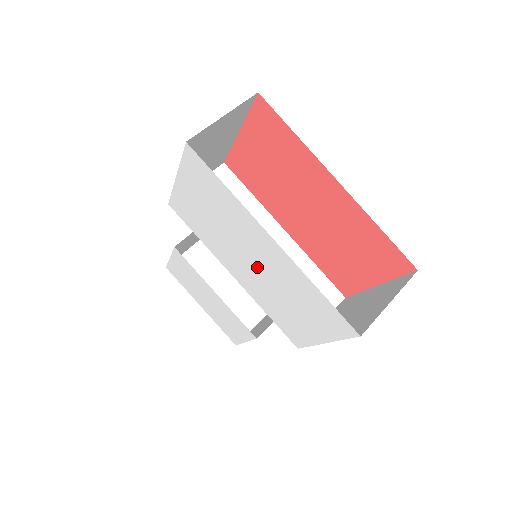
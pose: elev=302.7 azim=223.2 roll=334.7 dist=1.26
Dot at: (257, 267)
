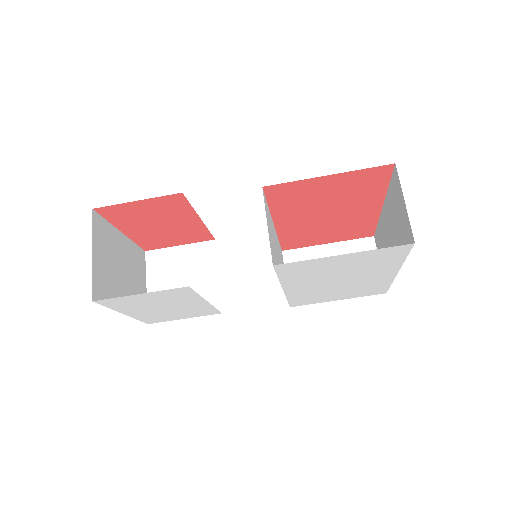
Dot at: (341, 283)
